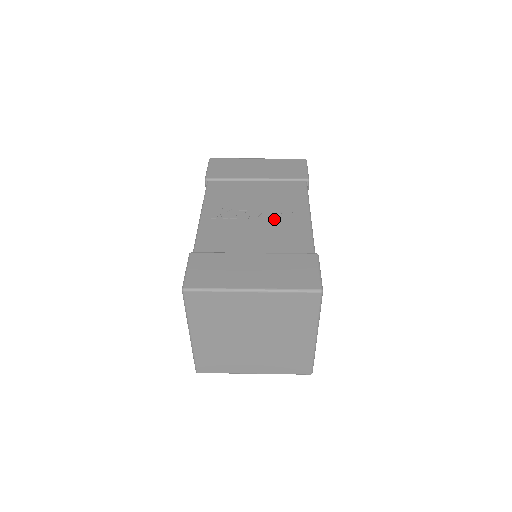
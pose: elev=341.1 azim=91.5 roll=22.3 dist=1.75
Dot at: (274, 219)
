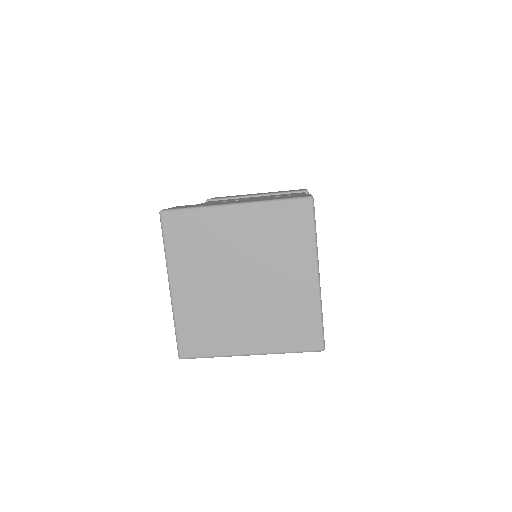
Dot at: occluded
